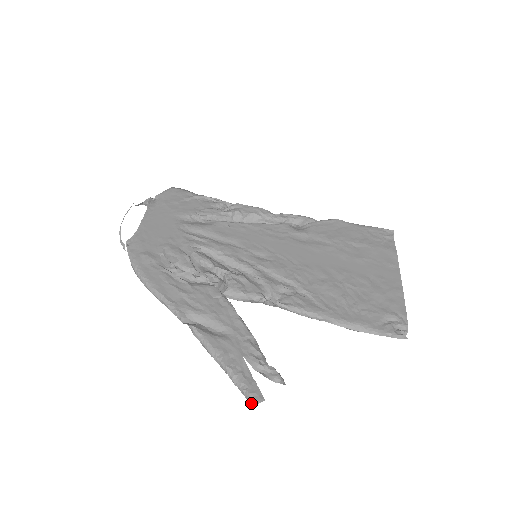
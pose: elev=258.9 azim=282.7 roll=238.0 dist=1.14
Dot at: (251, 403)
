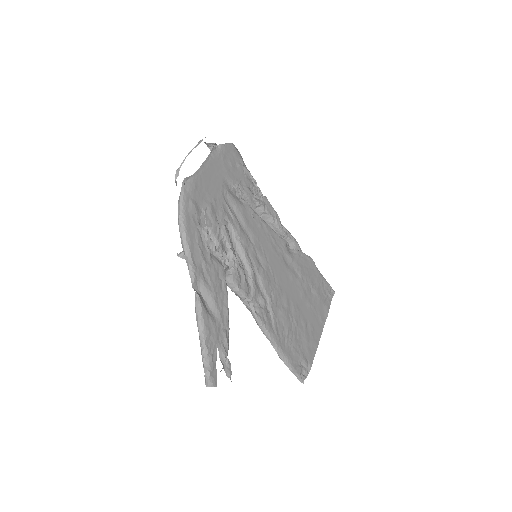
Dot at: (207, 383)
